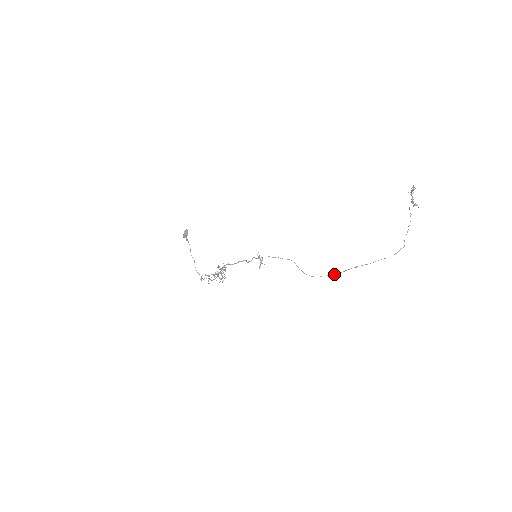
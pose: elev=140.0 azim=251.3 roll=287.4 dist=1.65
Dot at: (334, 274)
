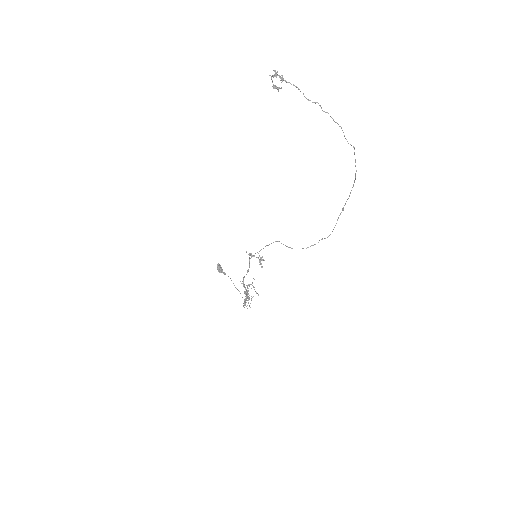
Dot at: occluded
